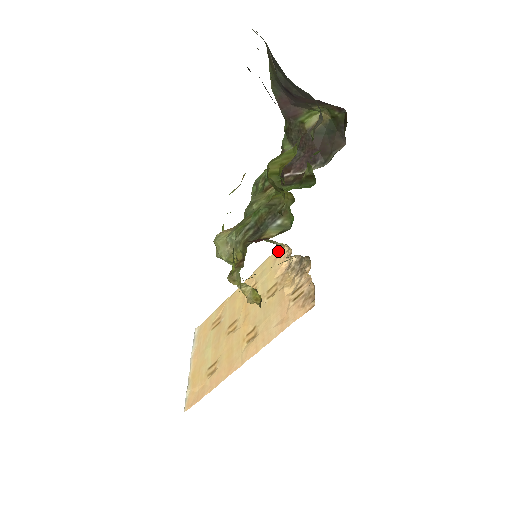
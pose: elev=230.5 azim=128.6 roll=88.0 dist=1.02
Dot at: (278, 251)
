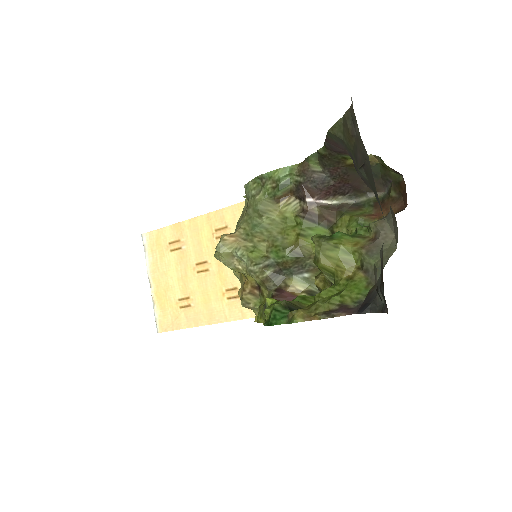
Dot at: occluded
